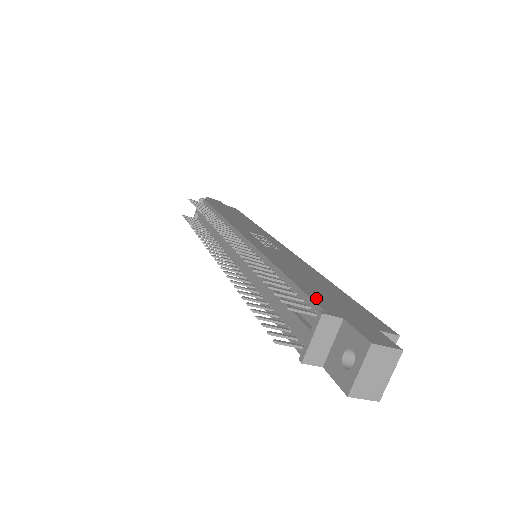
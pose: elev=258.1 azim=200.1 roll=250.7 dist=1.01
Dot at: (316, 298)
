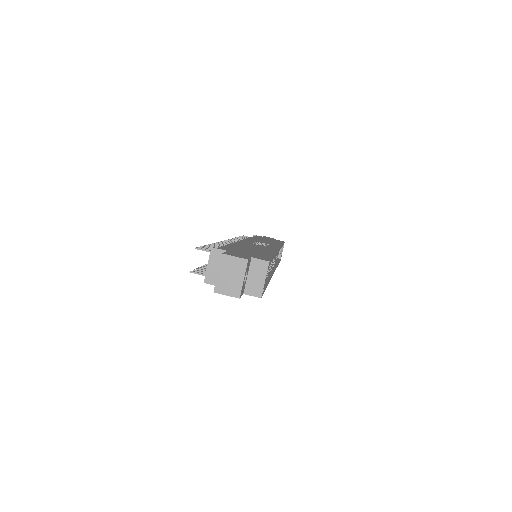
Dot at: (227, 248)
